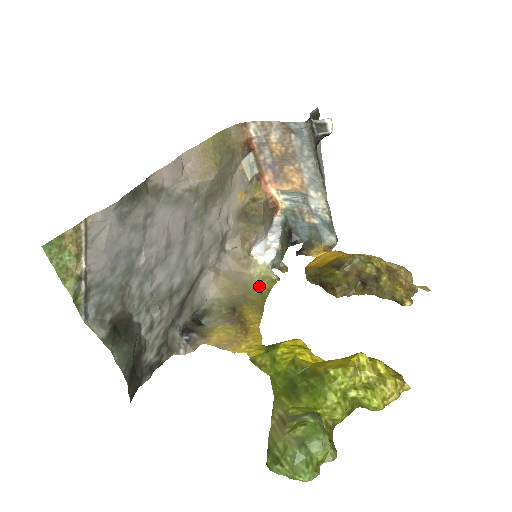
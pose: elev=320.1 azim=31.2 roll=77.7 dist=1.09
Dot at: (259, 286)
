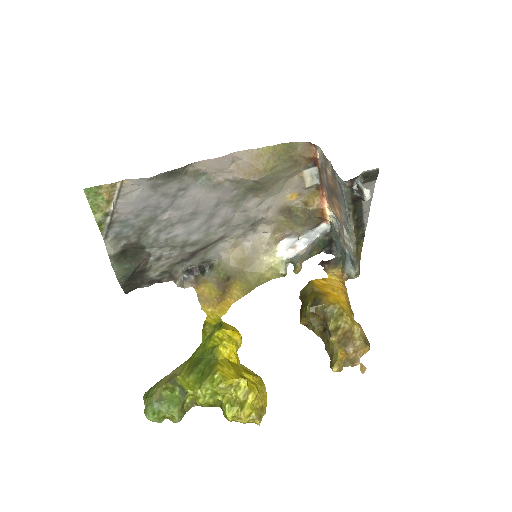
Dot at: (262, 272)
